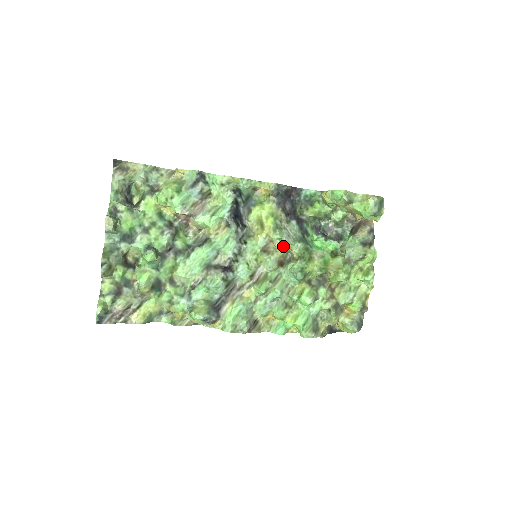
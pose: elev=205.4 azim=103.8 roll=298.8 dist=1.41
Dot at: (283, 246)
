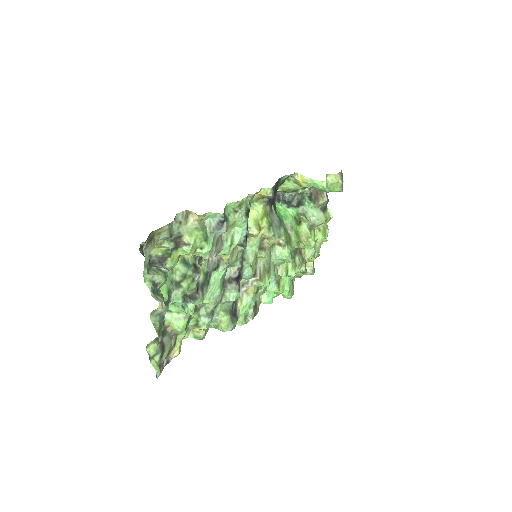
Dot at: (276, 240)
